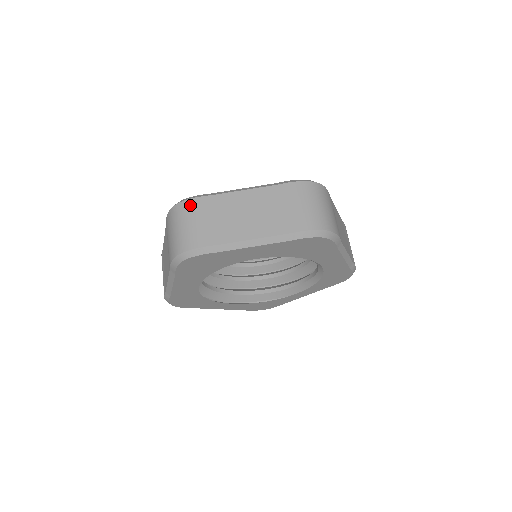
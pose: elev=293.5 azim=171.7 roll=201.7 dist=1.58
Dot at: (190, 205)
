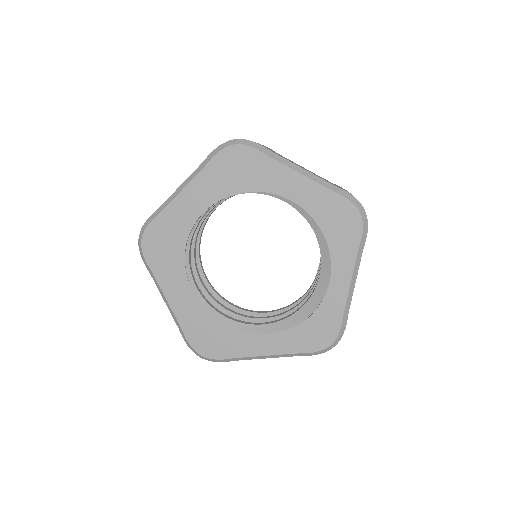
Dot at: occluded
